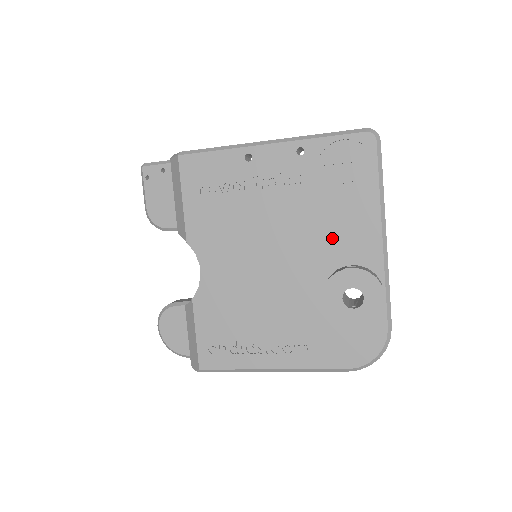
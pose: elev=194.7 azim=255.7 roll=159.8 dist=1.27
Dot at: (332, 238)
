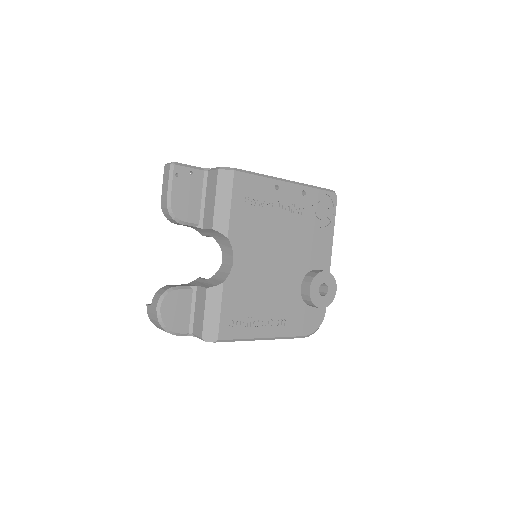
Dot at: (310, 251)
